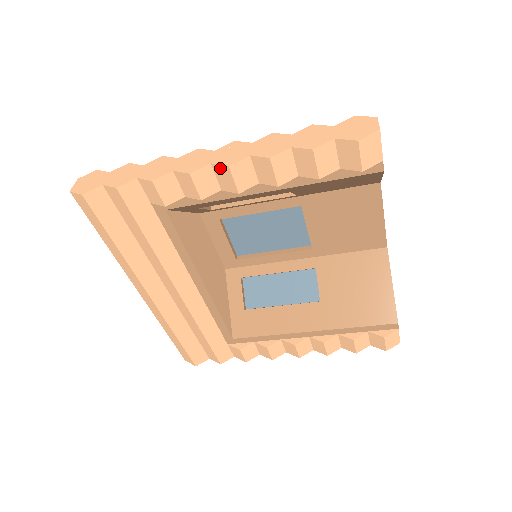
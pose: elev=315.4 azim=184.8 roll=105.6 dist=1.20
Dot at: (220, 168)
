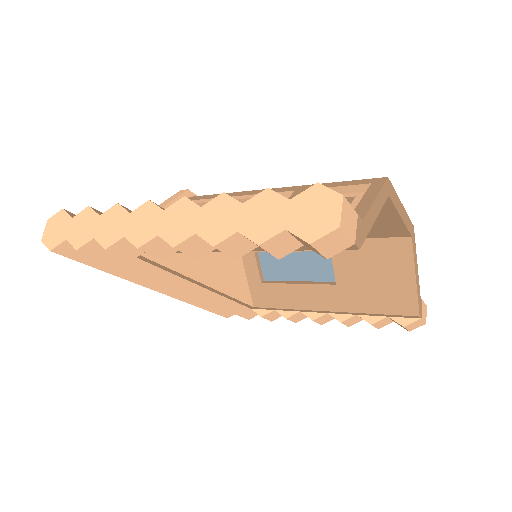
Dot at: (168, 243)
